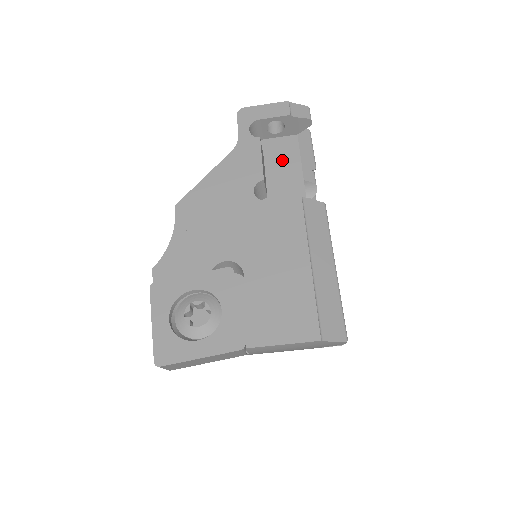
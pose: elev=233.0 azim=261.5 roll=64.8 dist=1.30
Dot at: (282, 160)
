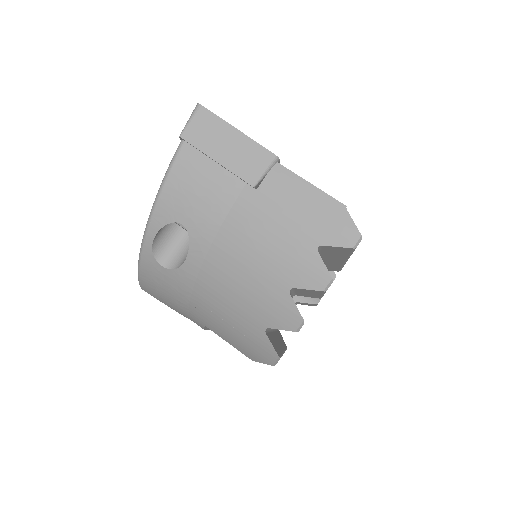
Dot at: occluded
